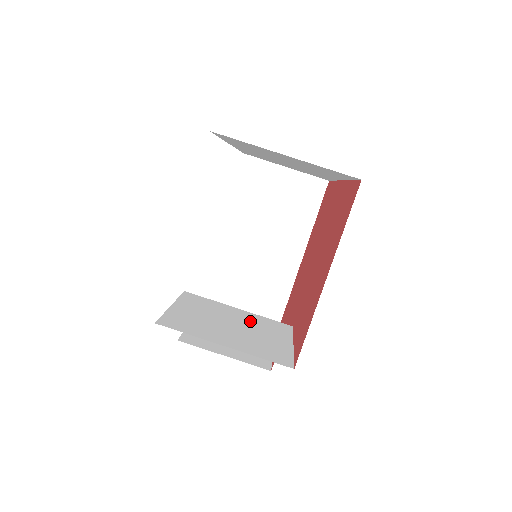
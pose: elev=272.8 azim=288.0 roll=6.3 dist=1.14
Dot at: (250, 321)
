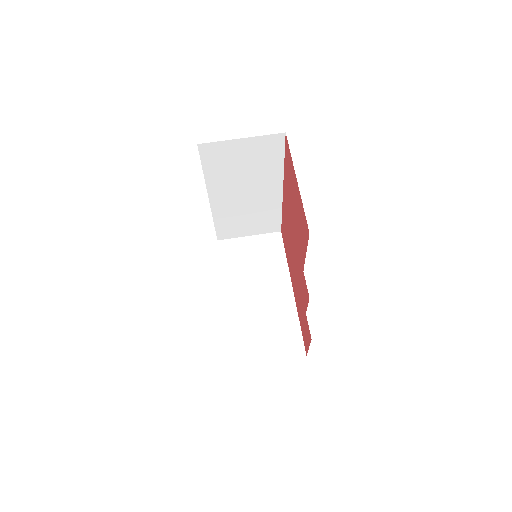
Dot at: occluded
